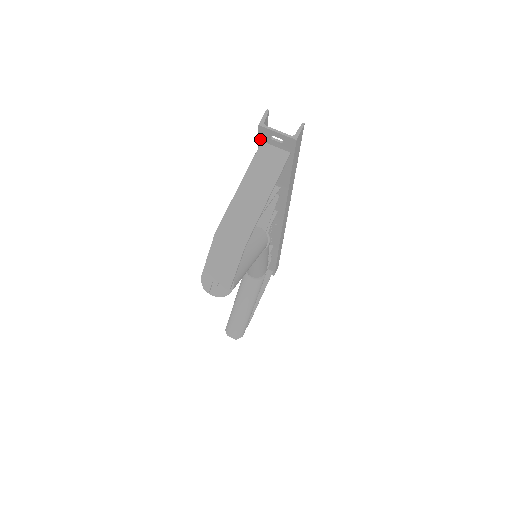
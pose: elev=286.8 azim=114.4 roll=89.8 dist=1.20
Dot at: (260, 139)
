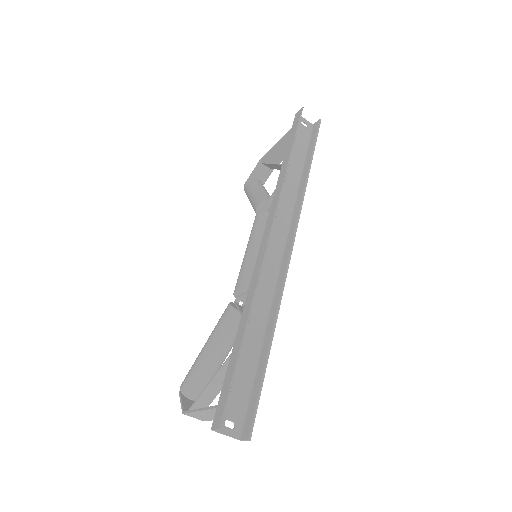
Dot at: (218, 409)
